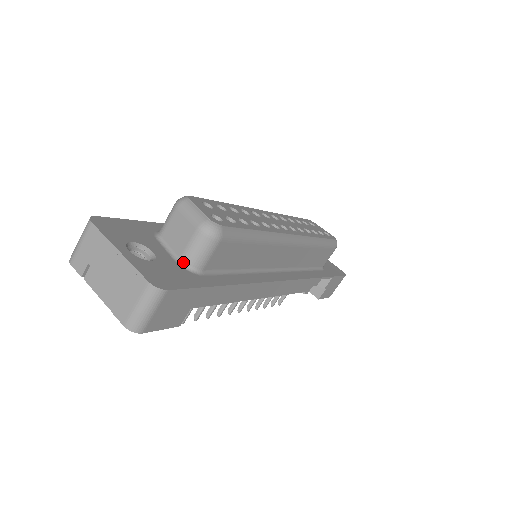
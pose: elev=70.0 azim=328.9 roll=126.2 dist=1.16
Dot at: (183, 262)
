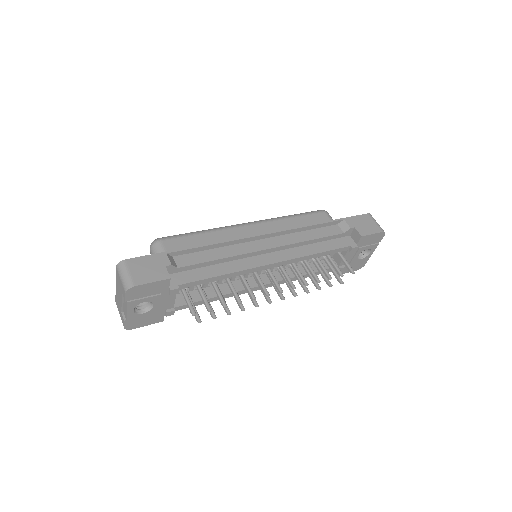
Dot at: occluded
